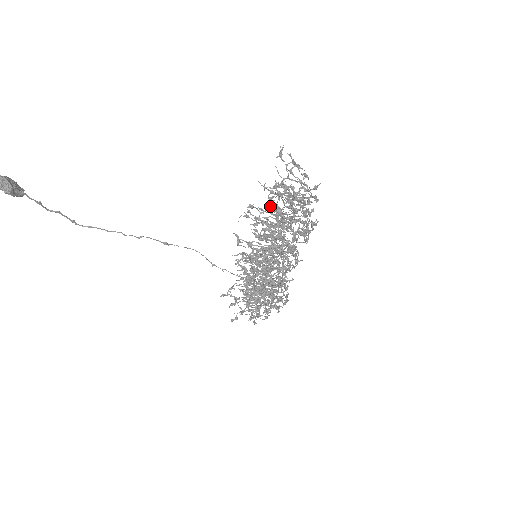
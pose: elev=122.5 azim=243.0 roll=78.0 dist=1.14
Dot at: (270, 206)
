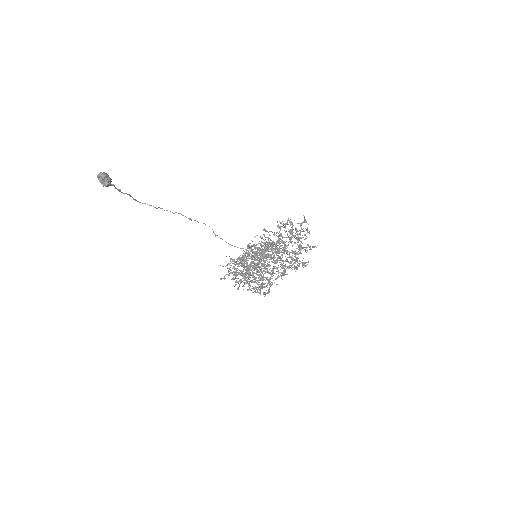
Dot at: (280, 241)
